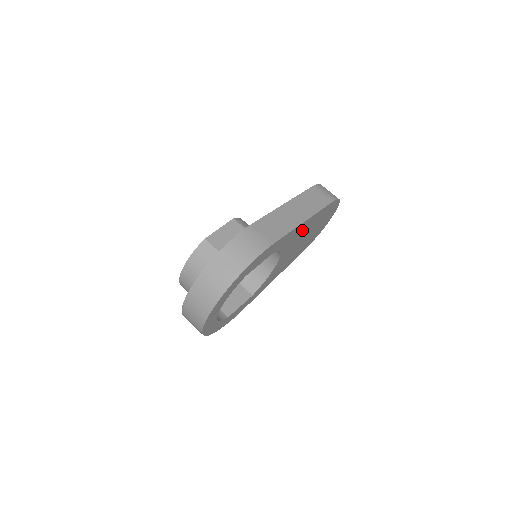
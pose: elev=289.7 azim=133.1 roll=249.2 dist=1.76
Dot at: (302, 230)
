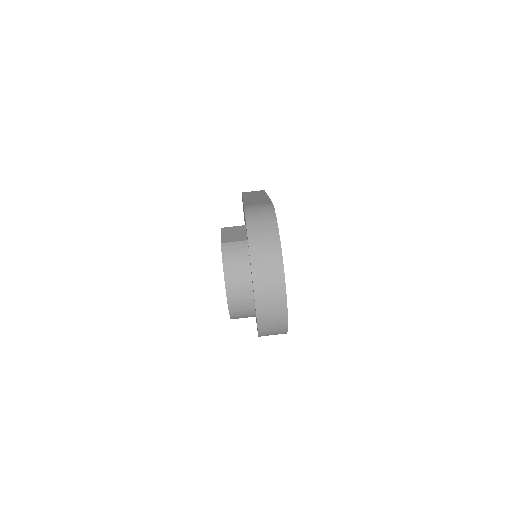
Dot at: occluded
